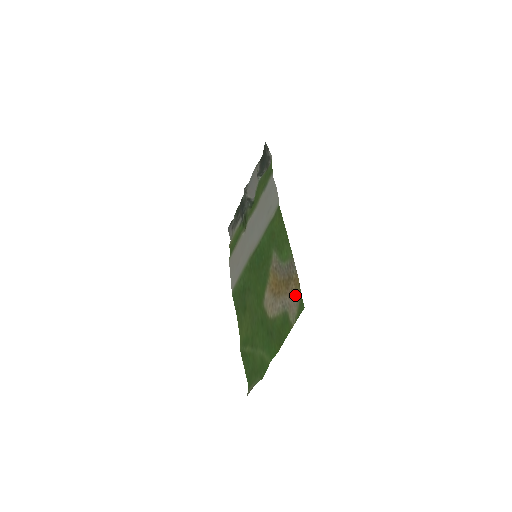
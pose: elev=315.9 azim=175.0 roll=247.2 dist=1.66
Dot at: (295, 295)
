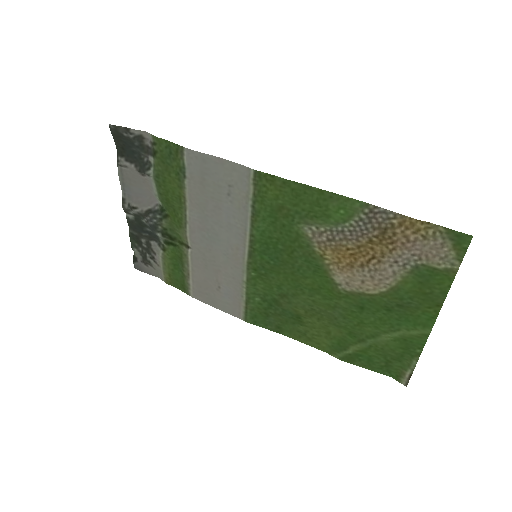
Dot at: (426, 238)
